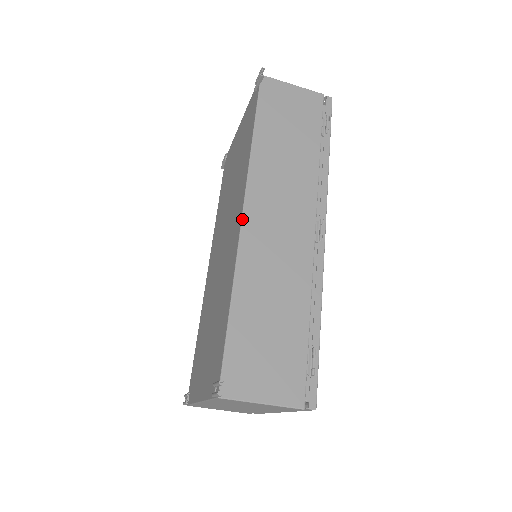
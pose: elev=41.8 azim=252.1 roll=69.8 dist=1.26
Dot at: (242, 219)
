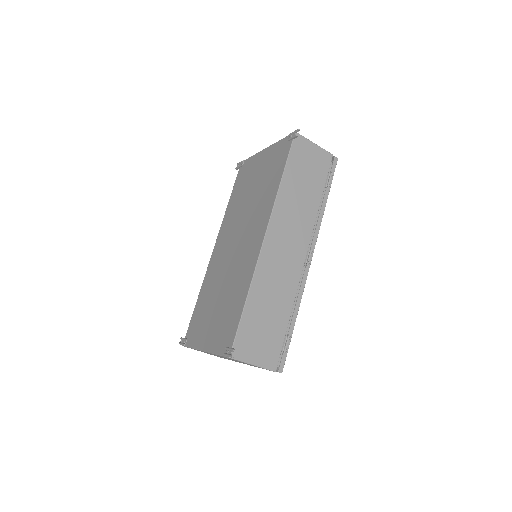
Dot at: (263, 242)
